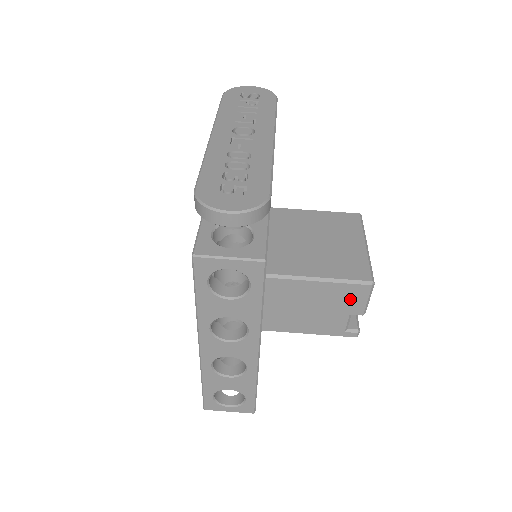
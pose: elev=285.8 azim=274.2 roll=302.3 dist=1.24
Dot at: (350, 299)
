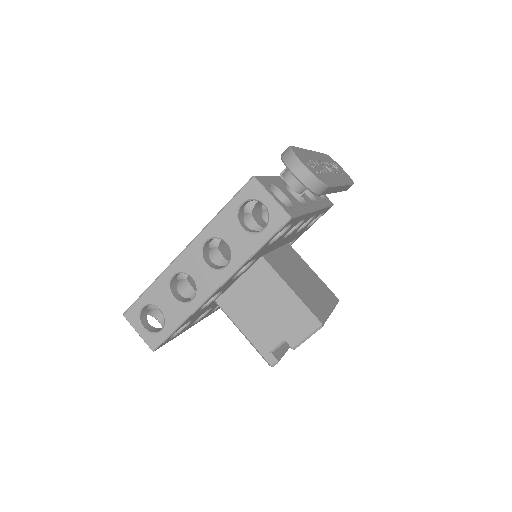
Dot at: (296, 326)
